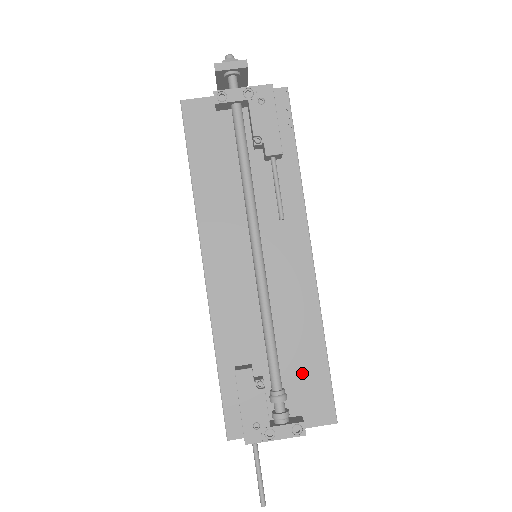
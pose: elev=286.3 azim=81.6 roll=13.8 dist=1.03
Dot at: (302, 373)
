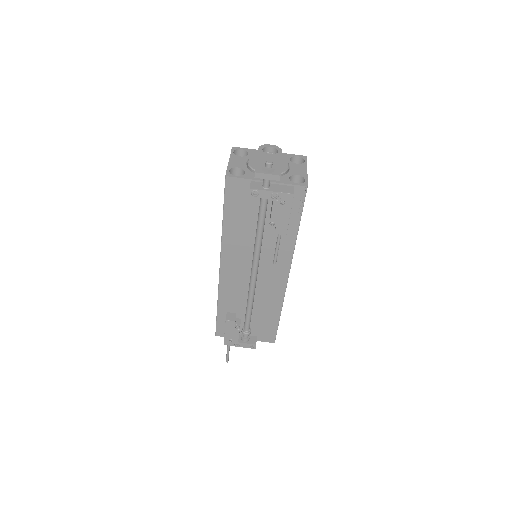
Dot at: (263, 323)
